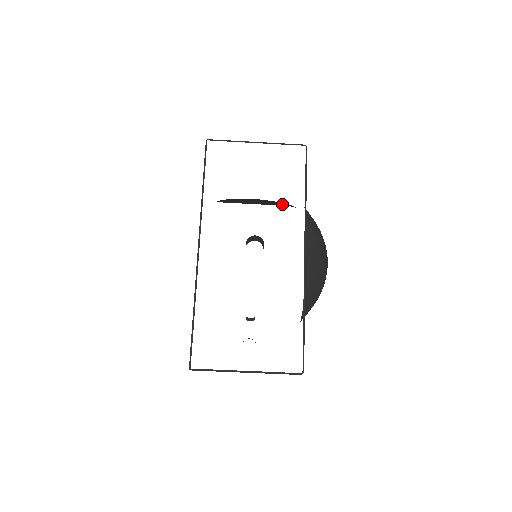
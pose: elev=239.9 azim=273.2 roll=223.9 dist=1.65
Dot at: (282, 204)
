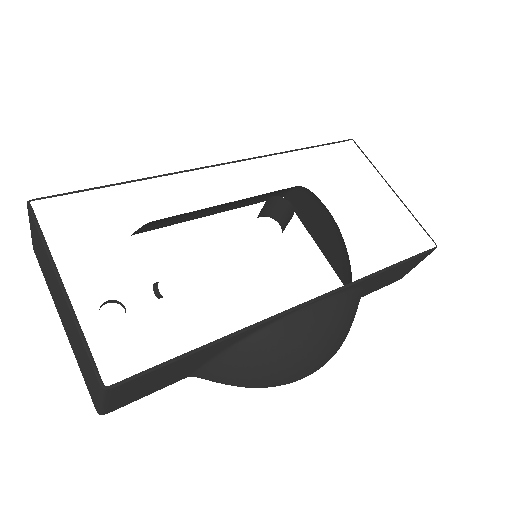
Dot at: (342, 268)
